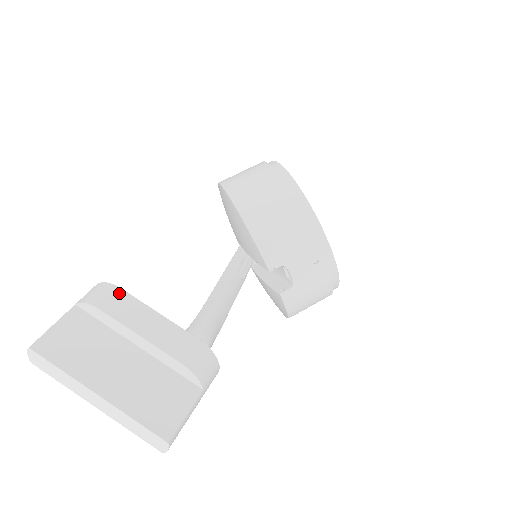
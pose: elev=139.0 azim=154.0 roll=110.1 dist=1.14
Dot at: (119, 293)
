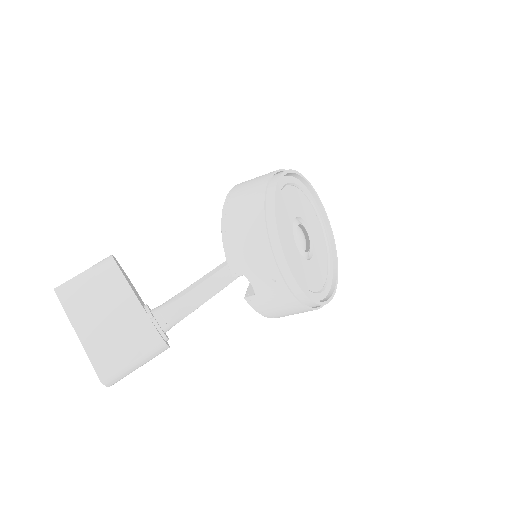
Dot at: (113, 267)
